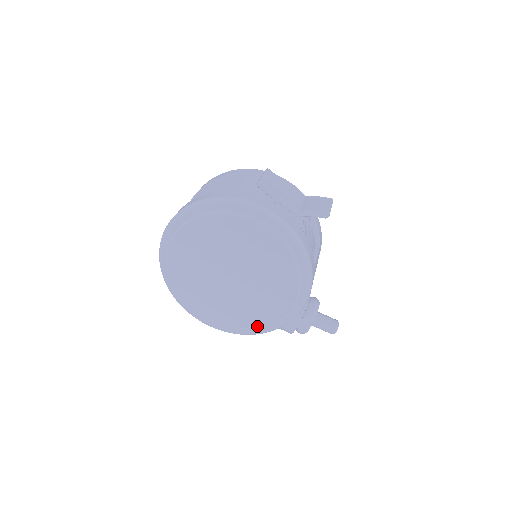
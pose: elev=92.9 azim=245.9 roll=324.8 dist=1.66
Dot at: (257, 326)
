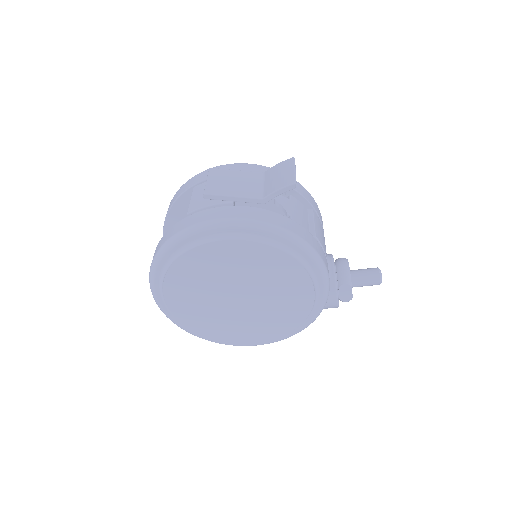
Dot at: (296, 325)
